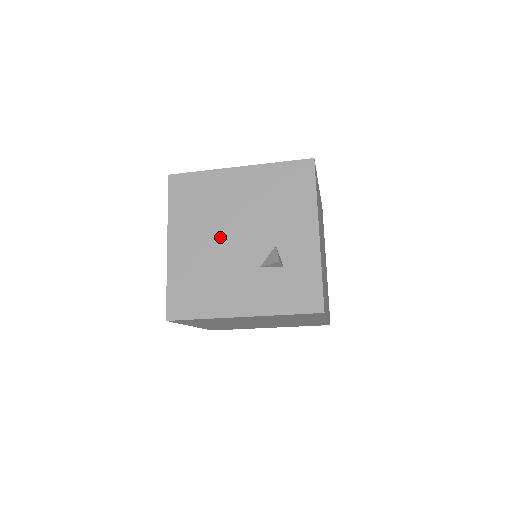
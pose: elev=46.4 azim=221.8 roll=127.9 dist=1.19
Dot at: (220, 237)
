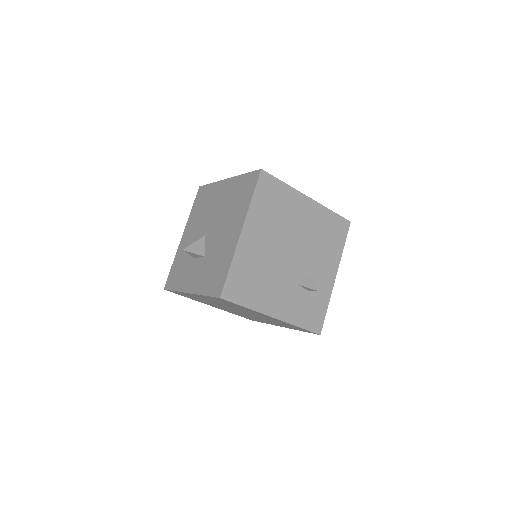
Dot at: (280, 247)
